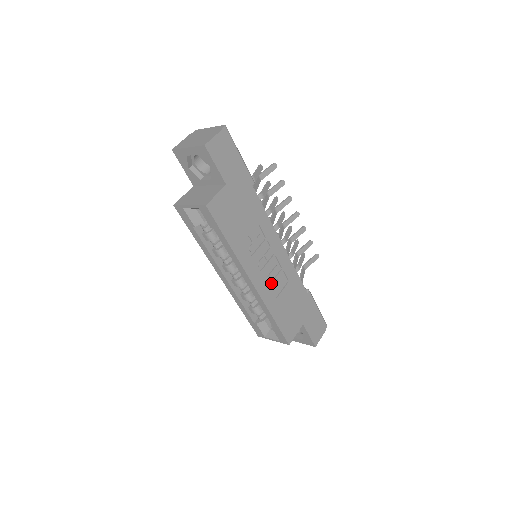
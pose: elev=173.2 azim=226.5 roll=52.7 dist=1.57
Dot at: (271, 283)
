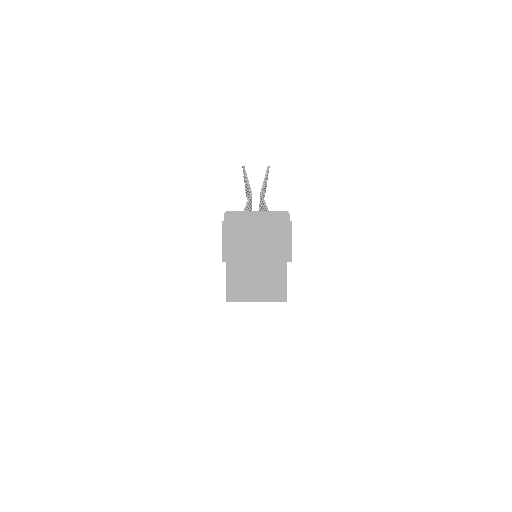
Dot at: occluded
